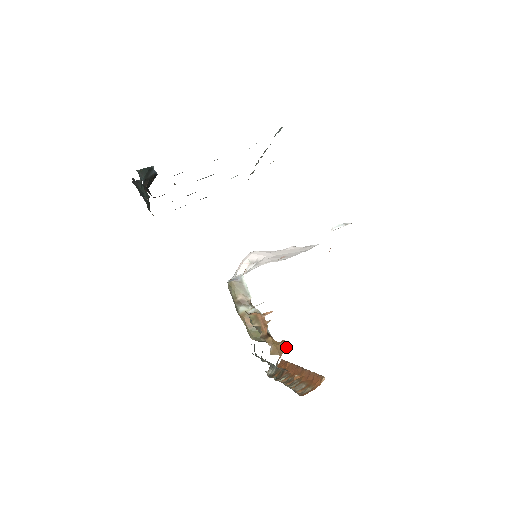
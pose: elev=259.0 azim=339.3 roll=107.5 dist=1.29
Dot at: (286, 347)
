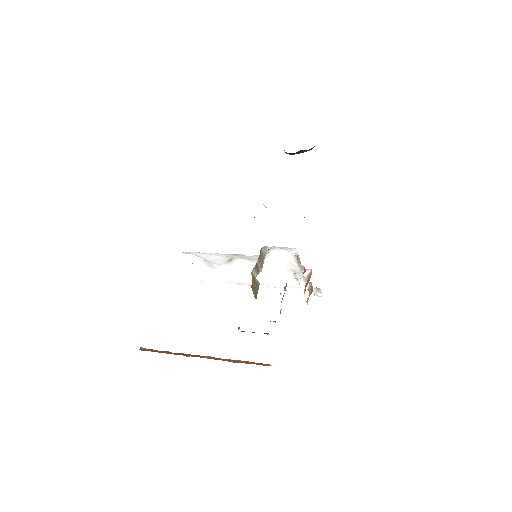
Dot at: occluded
